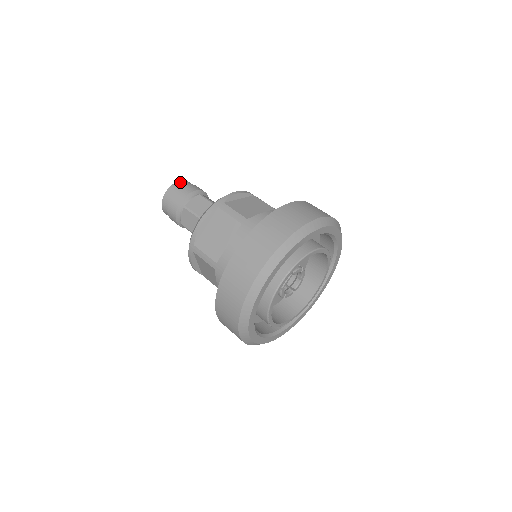
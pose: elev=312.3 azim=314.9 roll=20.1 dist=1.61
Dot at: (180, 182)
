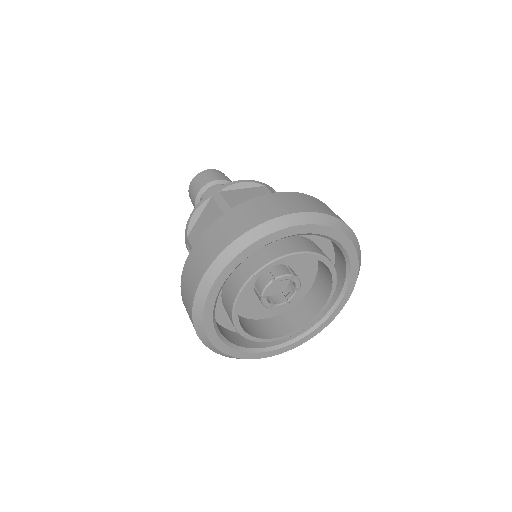
Dot at: (207, 171)
